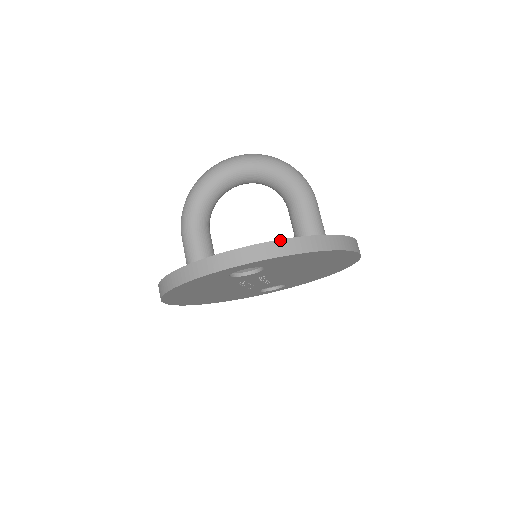
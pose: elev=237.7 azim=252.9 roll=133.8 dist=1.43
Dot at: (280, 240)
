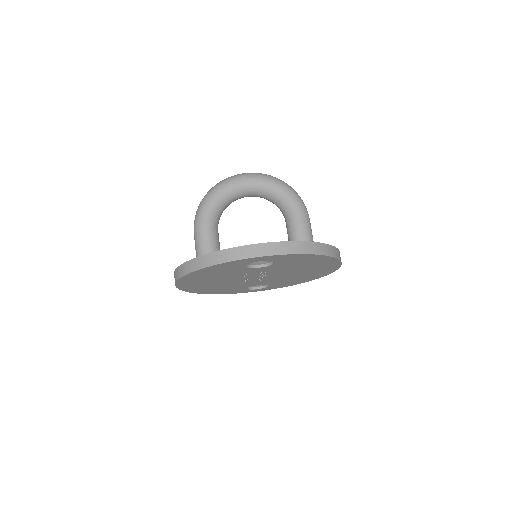
Dot at: (295, 241)
